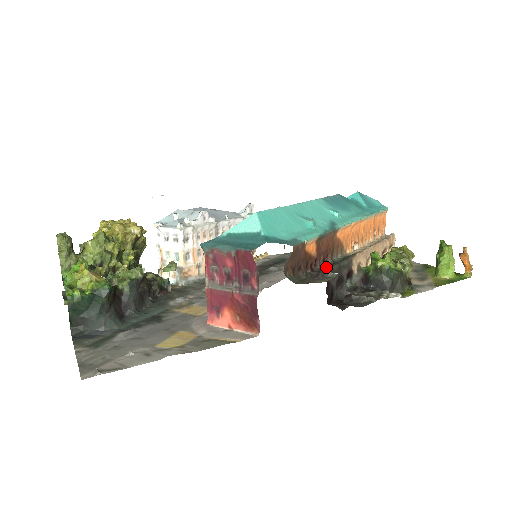
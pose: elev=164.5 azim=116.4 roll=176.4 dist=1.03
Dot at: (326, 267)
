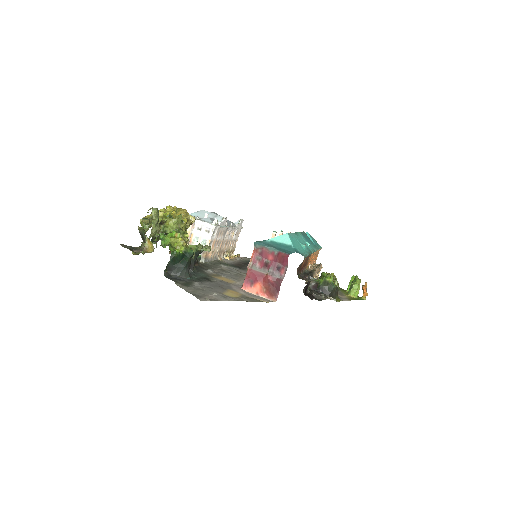
Dot at: (305, 274)
